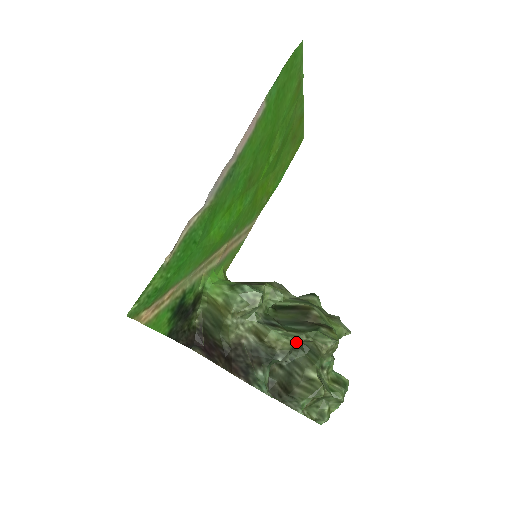
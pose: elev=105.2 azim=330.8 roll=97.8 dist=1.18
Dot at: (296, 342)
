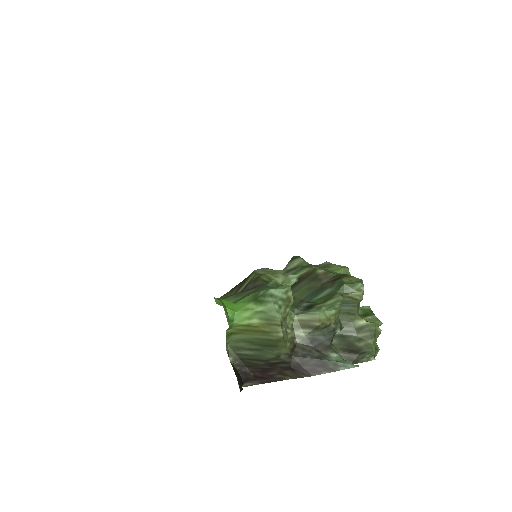
Dot at: occluded
